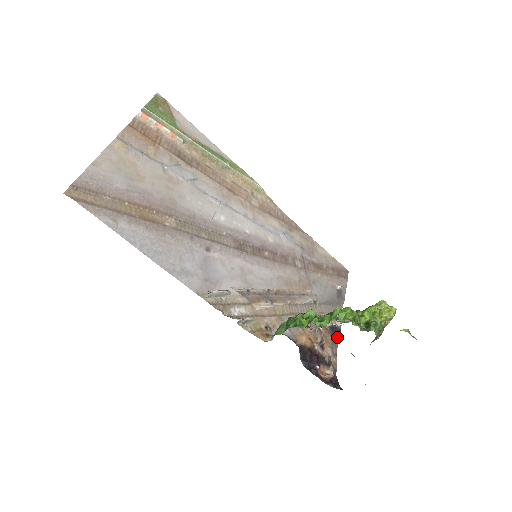
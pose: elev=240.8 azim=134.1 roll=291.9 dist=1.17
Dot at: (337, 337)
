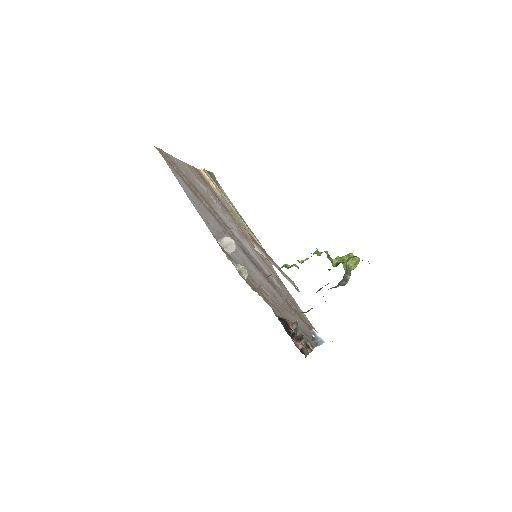
Dot at: (309, 351)
